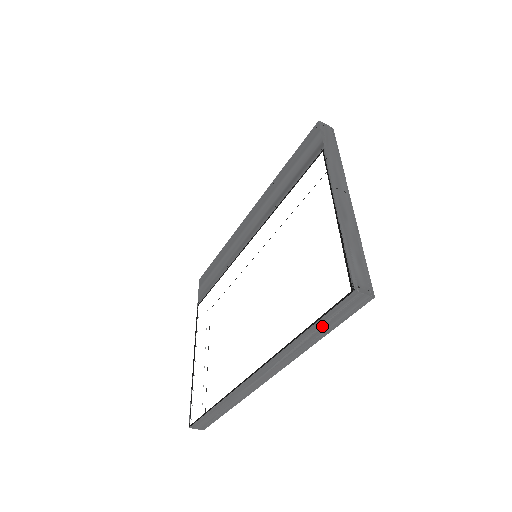
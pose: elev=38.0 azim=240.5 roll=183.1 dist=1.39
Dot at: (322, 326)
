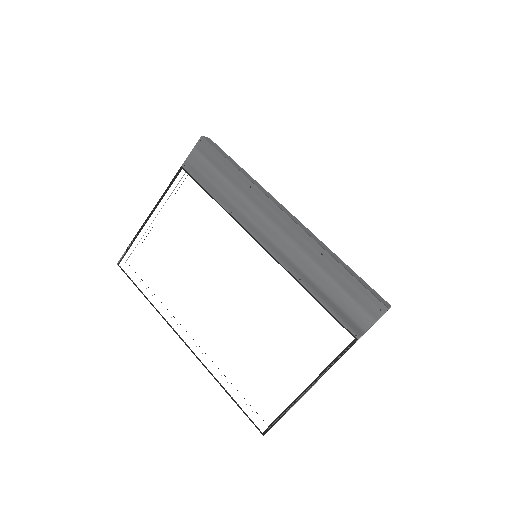
Dot at: occluded
